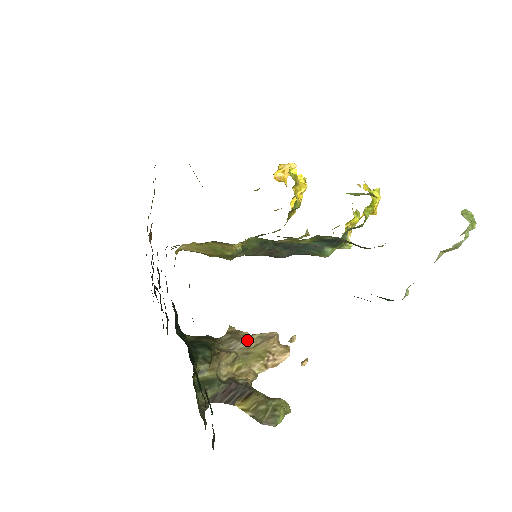
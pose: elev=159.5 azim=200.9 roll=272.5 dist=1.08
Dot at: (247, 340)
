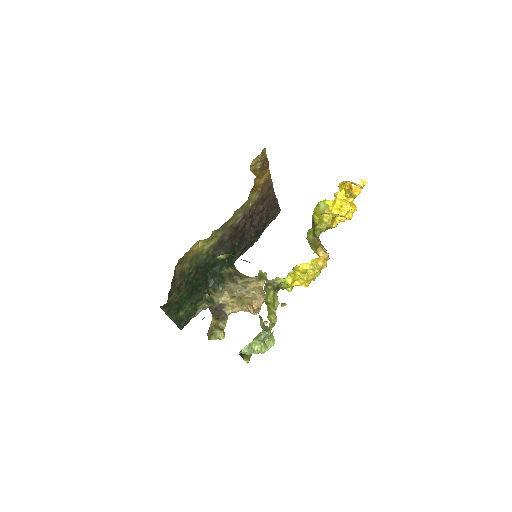
Dot at: (248, 291)
